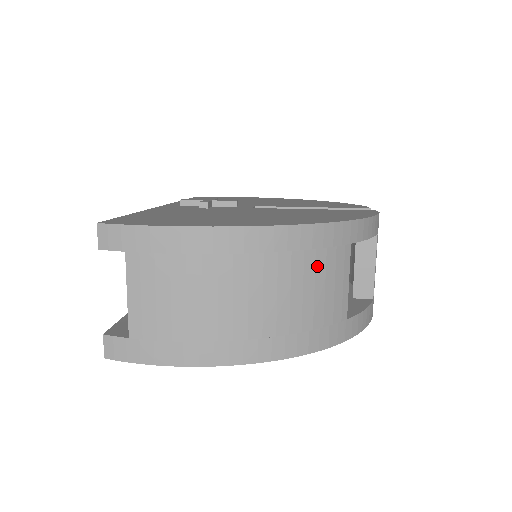
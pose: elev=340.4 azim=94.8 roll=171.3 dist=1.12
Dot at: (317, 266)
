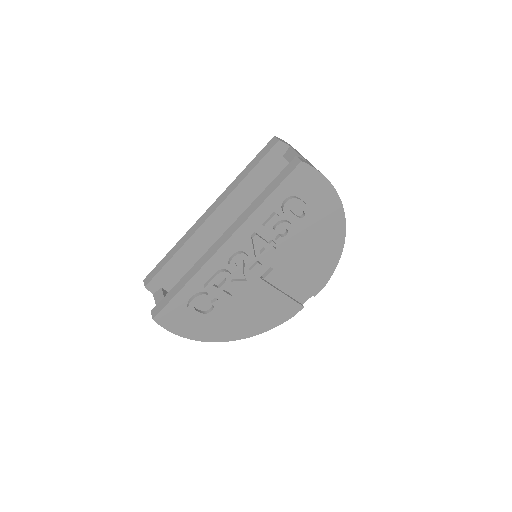
Dot at: occluded
